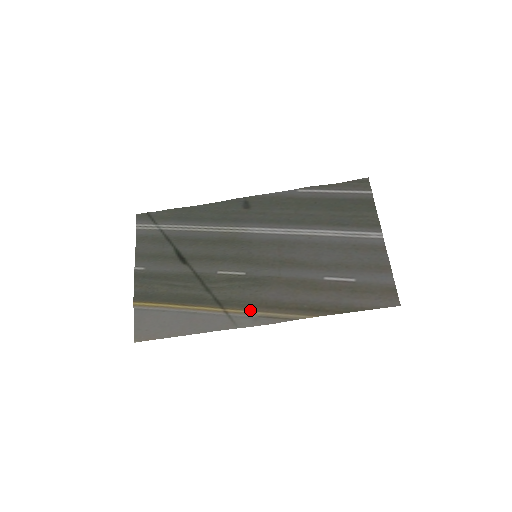
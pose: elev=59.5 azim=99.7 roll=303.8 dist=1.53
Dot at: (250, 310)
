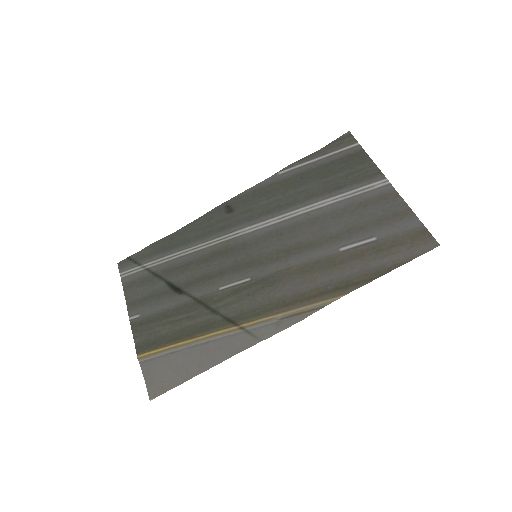
Dot at: (268, 315)
